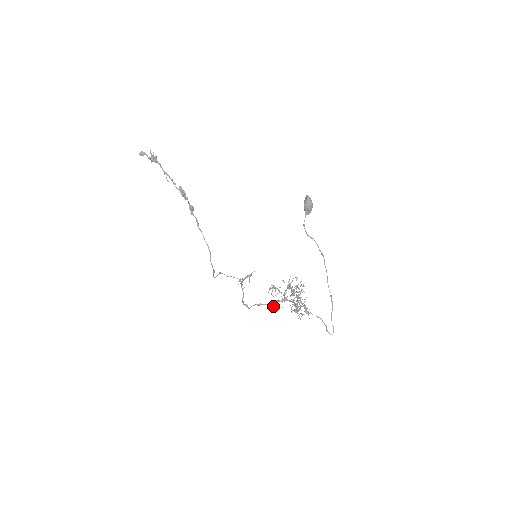
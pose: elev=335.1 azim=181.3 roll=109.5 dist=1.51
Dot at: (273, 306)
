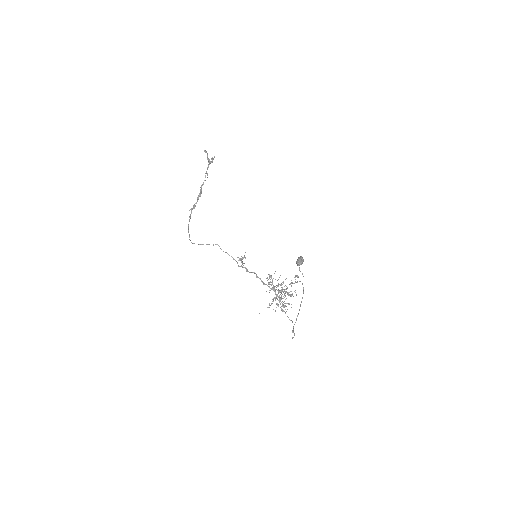
Dot at: (268, 284)
